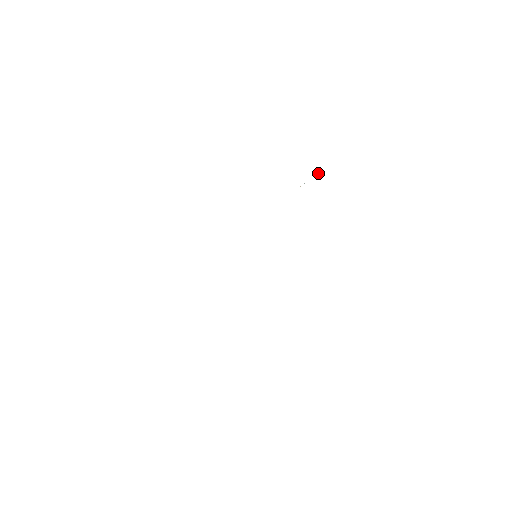
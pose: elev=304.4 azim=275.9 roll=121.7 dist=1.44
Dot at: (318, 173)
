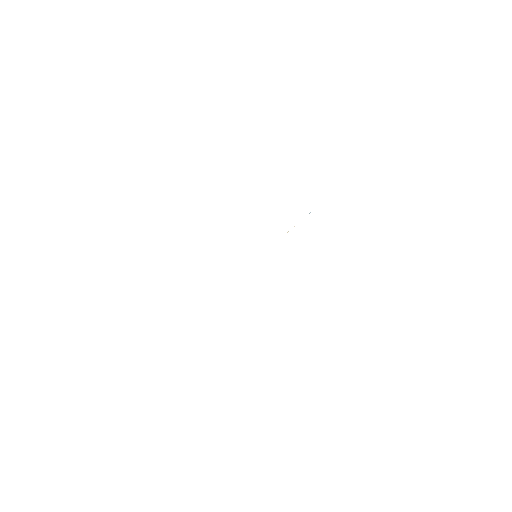
Dot at: occluded
